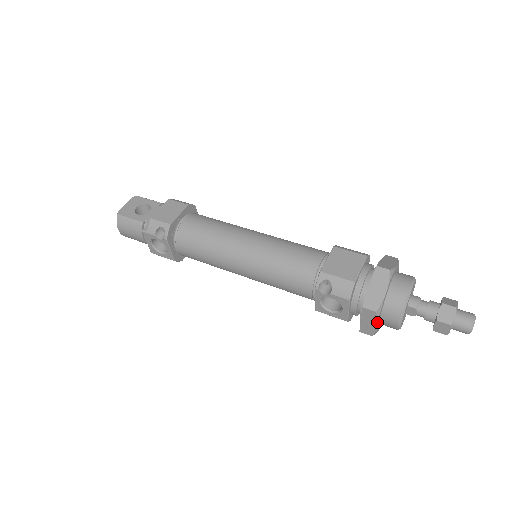
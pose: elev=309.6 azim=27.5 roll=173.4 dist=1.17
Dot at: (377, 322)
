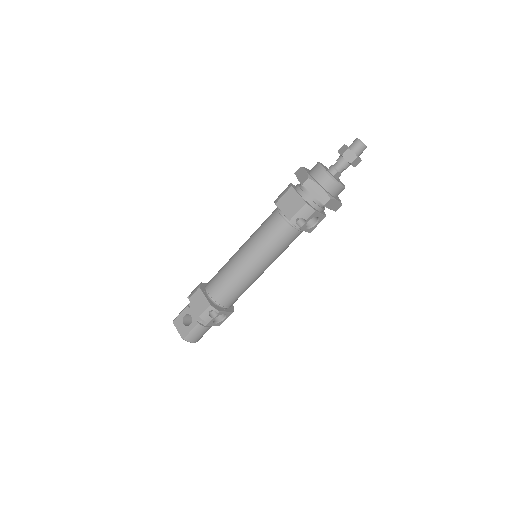
Dot at: (336, 200)
